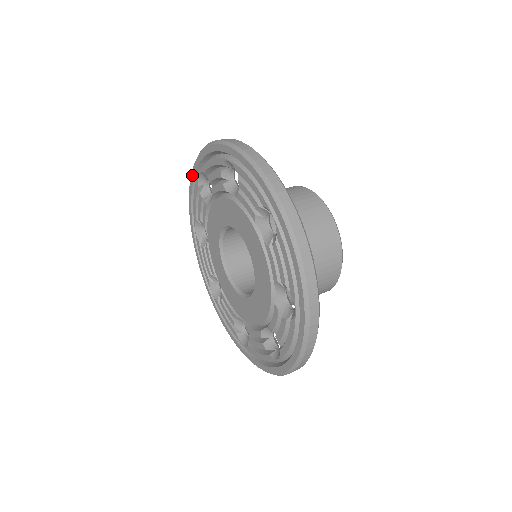
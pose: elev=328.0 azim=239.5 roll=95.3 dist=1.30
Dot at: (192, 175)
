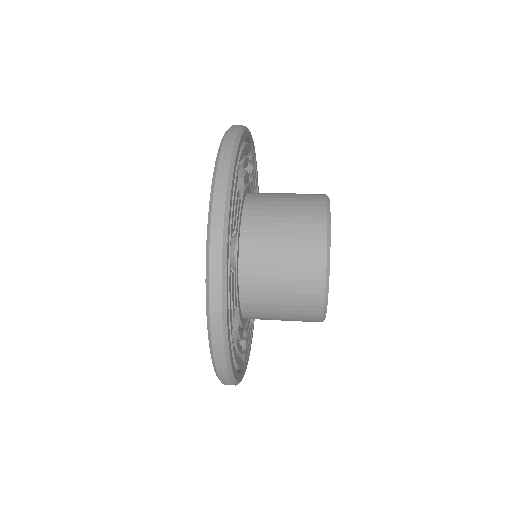
Dot at: occluded
